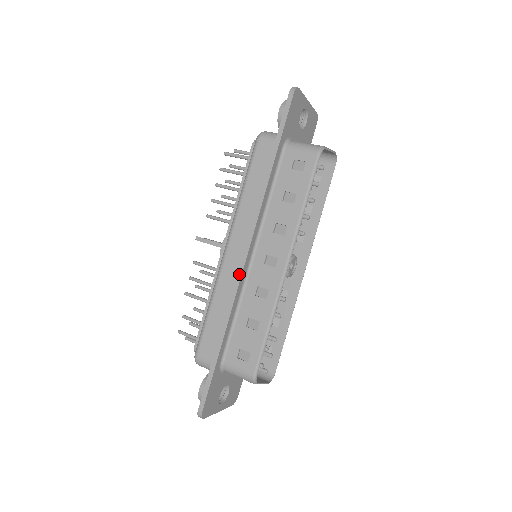
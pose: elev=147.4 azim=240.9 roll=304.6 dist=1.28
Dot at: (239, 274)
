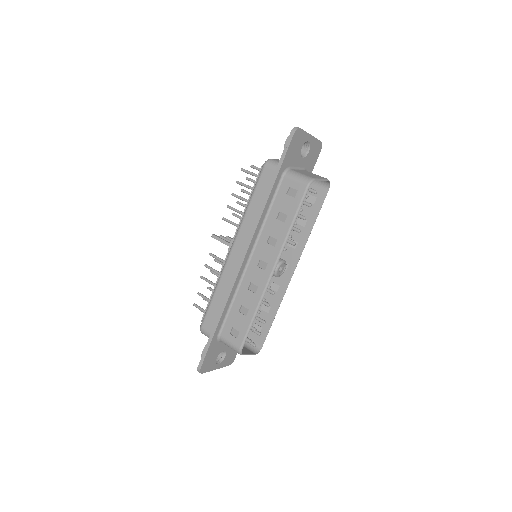
Dot at: (237, 272)
